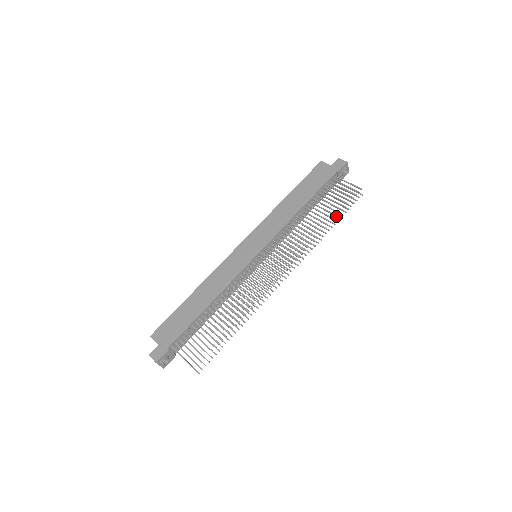
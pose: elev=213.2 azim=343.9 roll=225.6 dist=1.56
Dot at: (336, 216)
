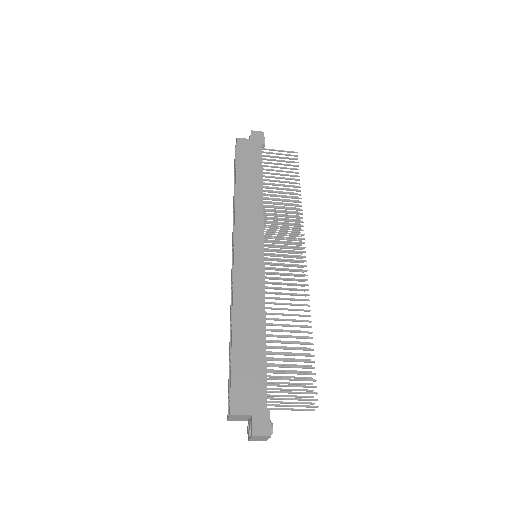
Dot at: (299, 184)
